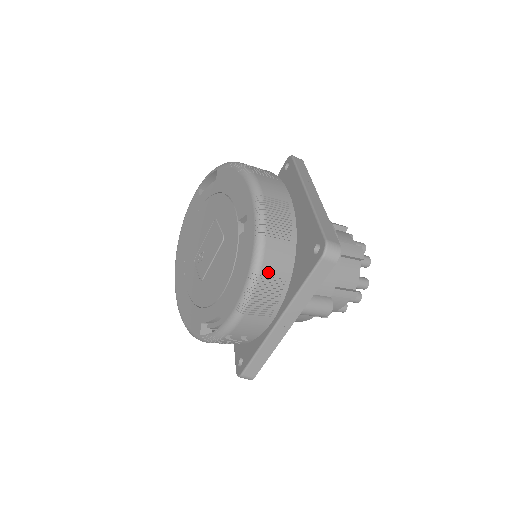
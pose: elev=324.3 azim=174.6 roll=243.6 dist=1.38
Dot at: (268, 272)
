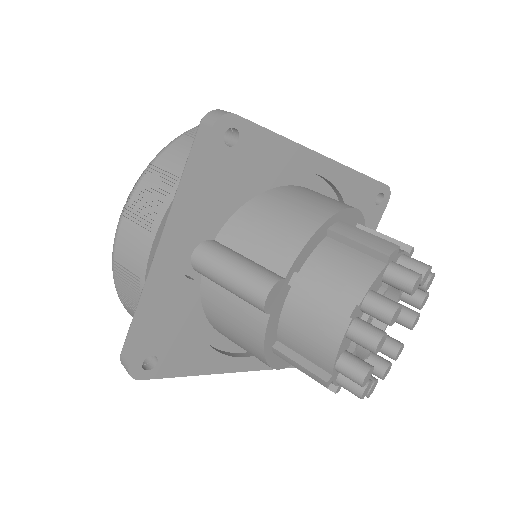
Dot at: (162, 165)
